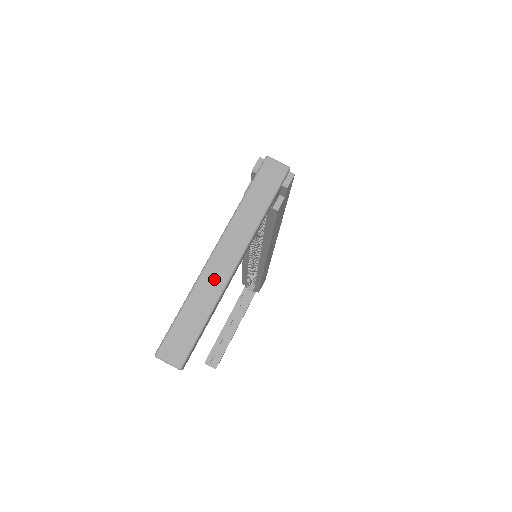
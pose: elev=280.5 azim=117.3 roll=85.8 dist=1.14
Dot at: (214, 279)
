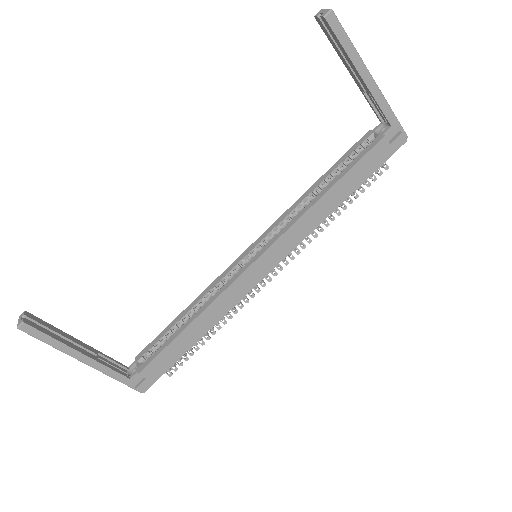
Dot at: occluded
